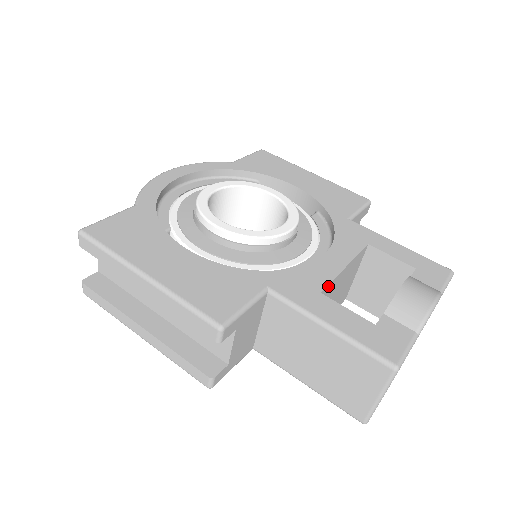
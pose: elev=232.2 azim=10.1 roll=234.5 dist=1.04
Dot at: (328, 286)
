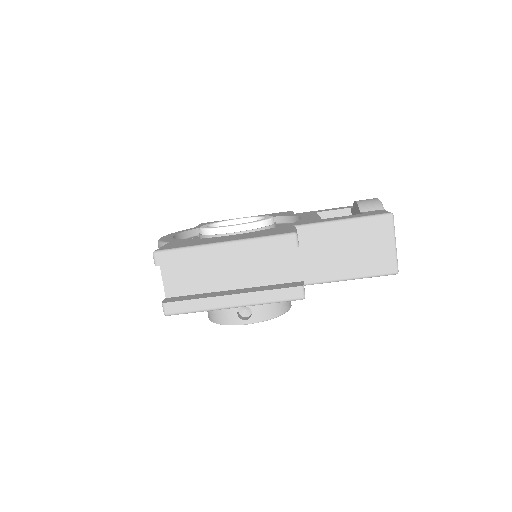
Dot at: occluded
